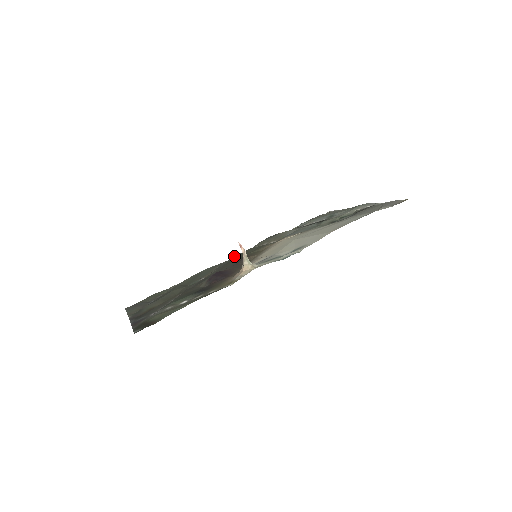
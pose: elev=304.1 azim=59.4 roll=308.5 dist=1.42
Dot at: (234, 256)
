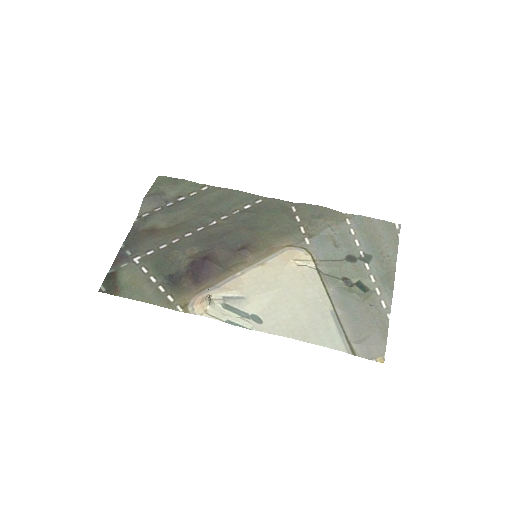
Dot at: (273, 198)
